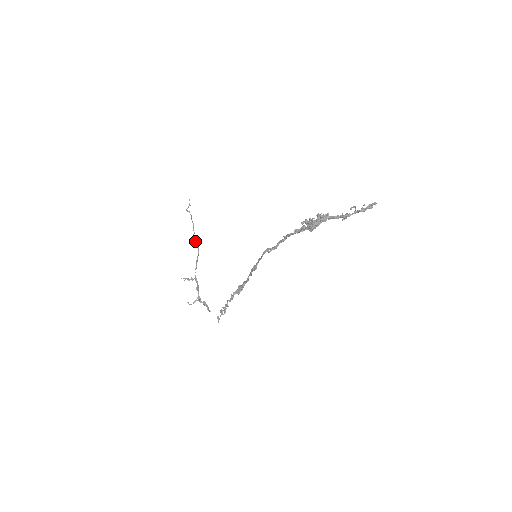
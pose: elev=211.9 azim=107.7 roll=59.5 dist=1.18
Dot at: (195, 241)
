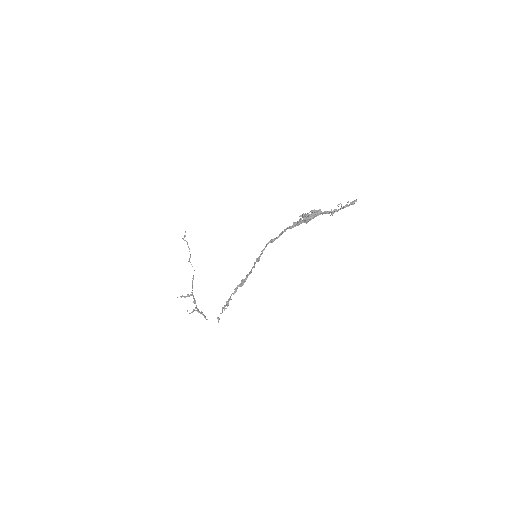
Dot at: (191, 264)
